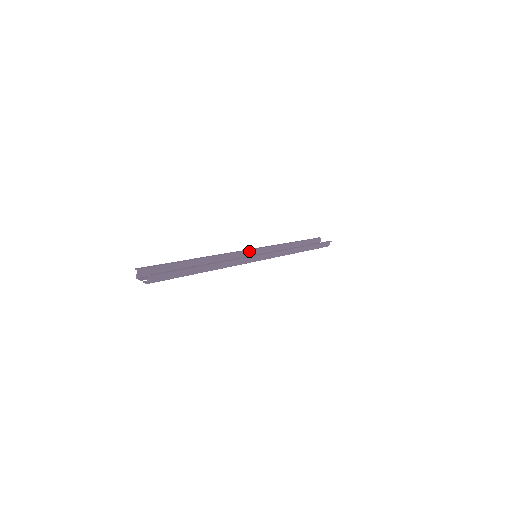
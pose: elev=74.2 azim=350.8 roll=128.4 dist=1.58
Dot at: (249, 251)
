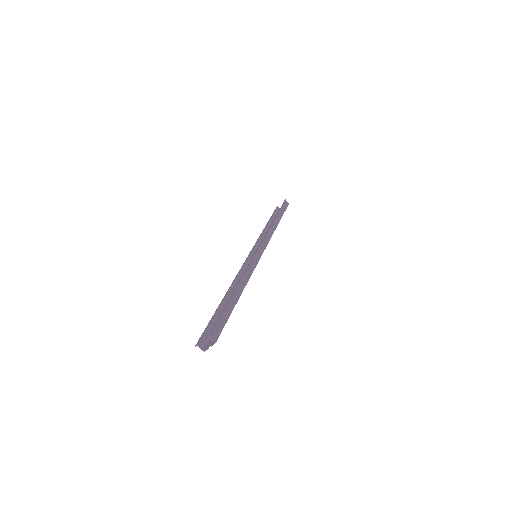
Dot at: (248, 259)
